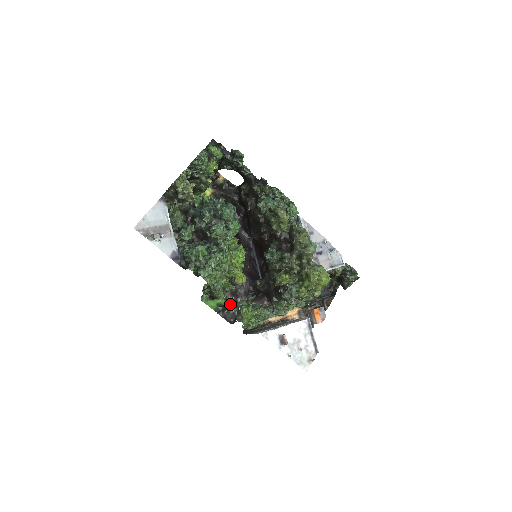
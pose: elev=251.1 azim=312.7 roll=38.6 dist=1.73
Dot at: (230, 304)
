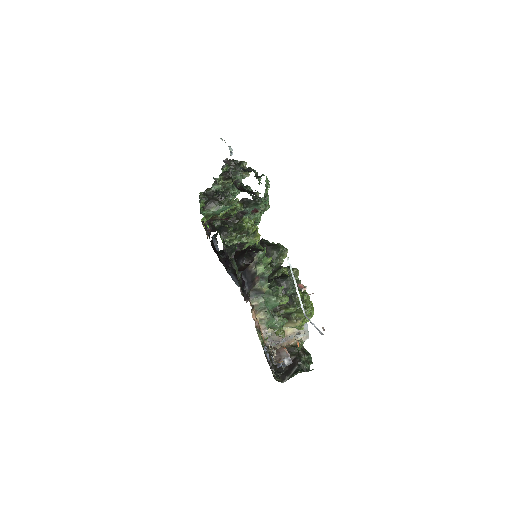
Dot at: (235, 249)
